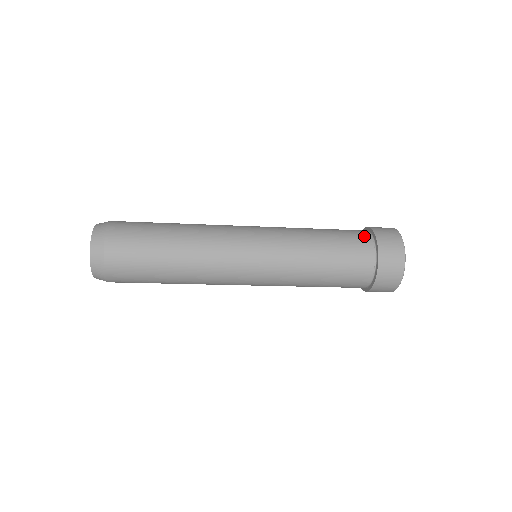
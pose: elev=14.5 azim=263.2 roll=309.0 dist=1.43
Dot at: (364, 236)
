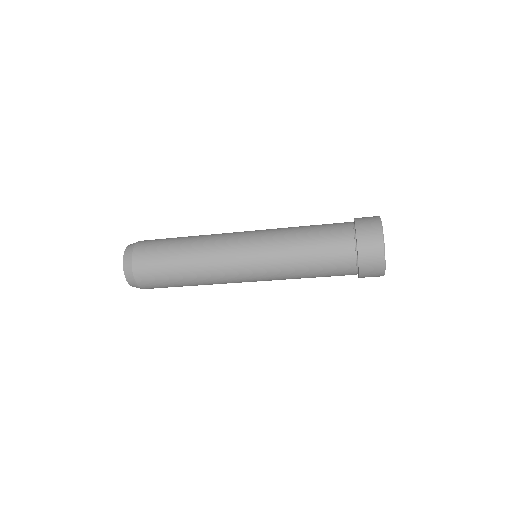
Dot at: (345, 222)
